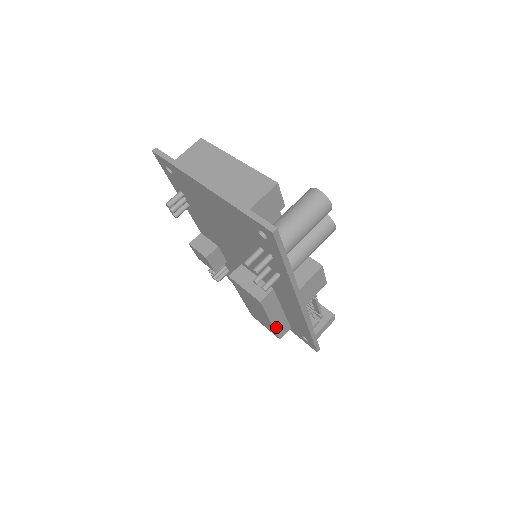
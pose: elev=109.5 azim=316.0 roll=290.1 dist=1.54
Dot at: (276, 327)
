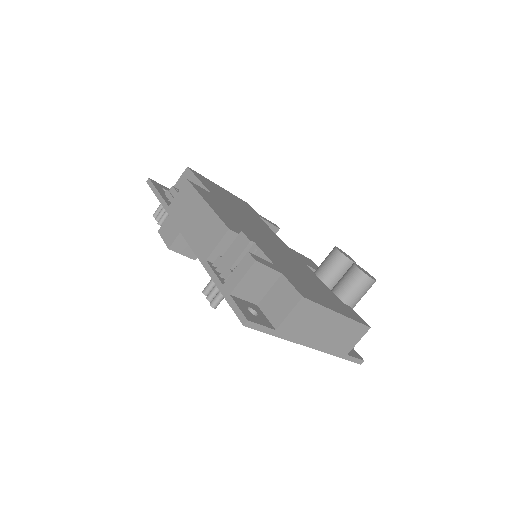
Dot at: occluded
